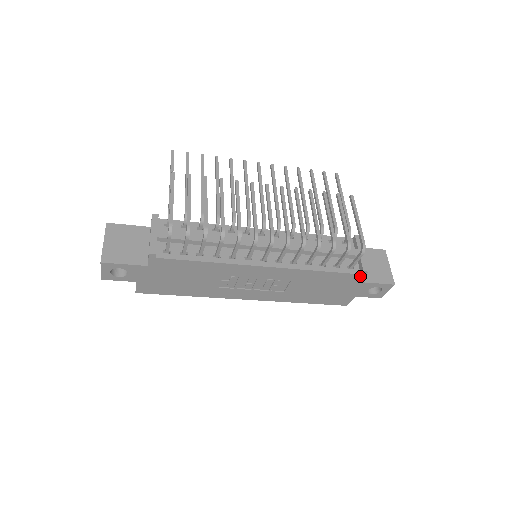
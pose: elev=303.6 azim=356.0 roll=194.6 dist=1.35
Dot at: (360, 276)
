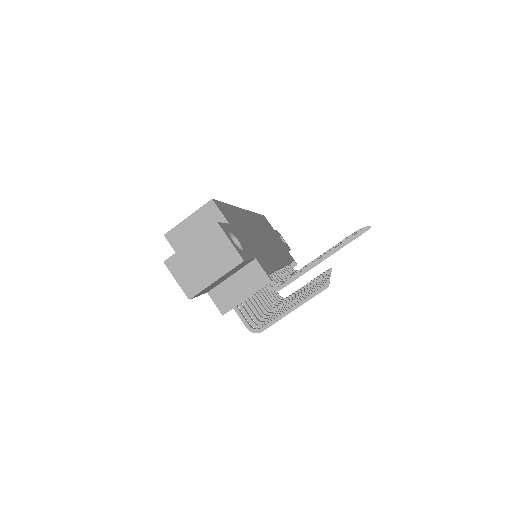
Dot at: occluded
